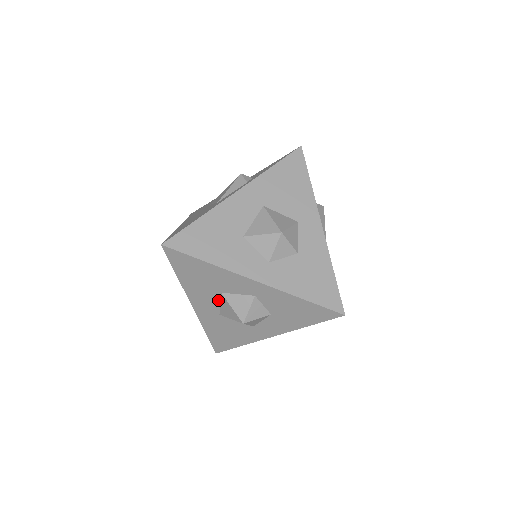
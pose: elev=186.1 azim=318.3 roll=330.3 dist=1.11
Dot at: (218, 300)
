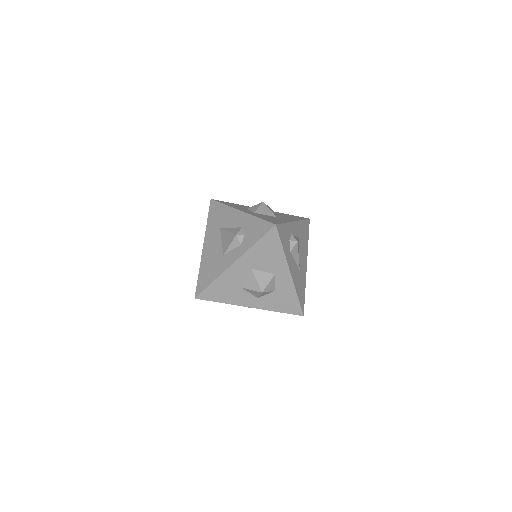
Dot at: occluded
